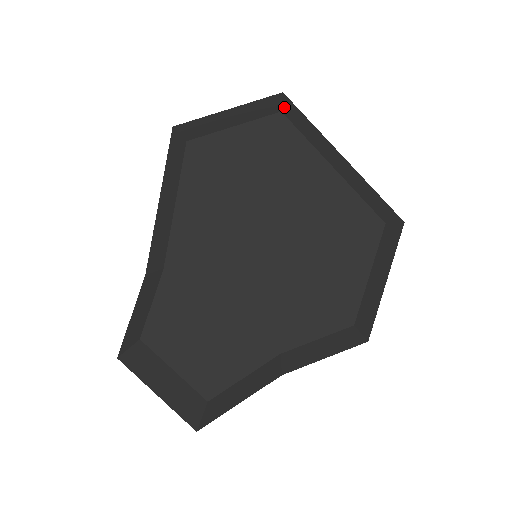
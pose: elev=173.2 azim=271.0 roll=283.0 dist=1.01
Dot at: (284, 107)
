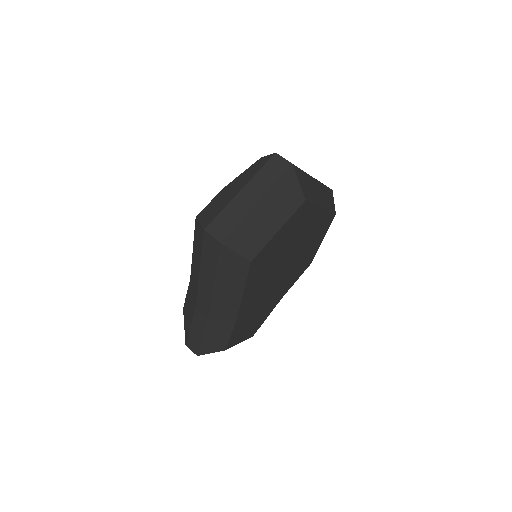
Dot at: (302, 189)
